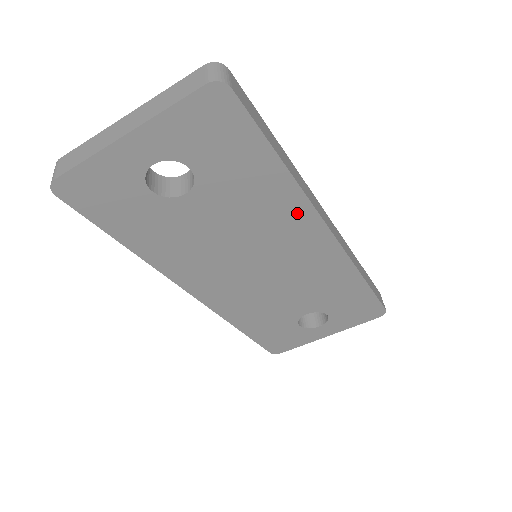
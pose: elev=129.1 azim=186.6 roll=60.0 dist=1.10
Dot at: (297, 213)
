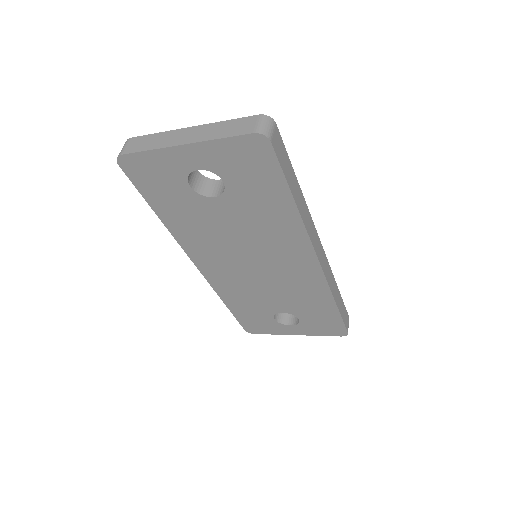
Dot at: (296, 239)
